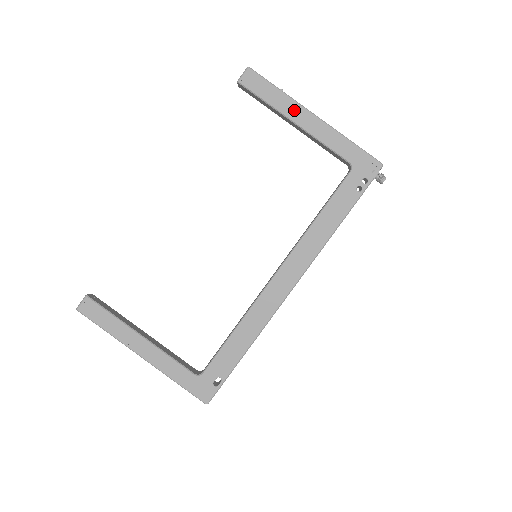
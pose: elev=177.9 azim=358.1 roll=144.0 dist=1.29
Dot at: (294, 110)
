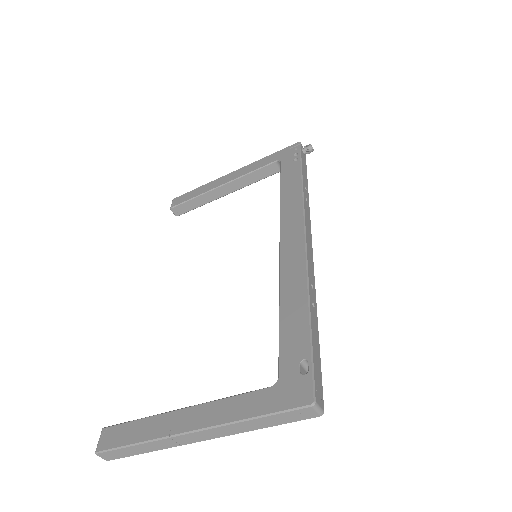
Dot at: (216, 183)
